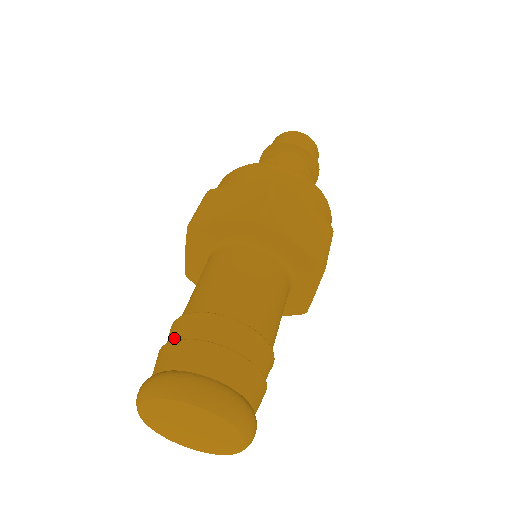
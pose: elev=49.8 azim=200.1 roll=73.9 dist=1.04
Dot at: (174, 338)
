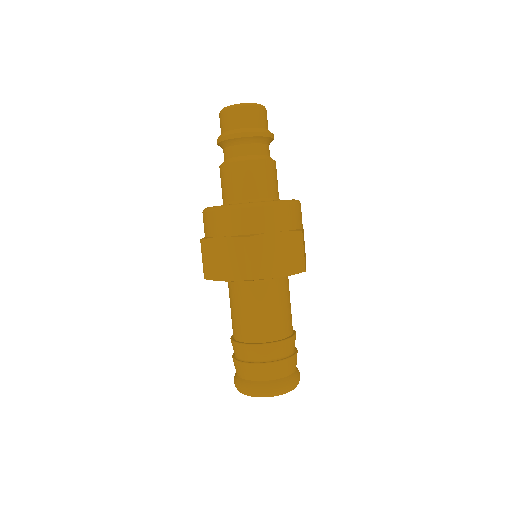
Dot at: (237, 355)
